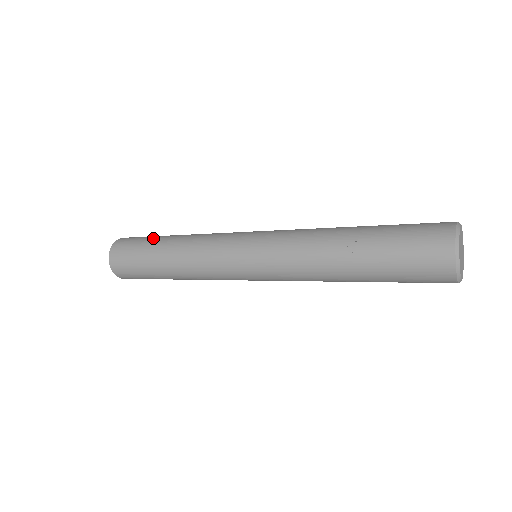
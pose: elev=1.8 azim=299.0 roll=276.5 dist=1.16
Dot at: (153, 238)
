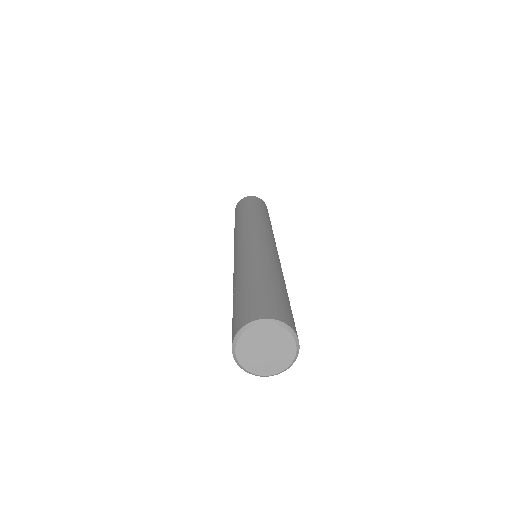
Dot at: (242, 208)
